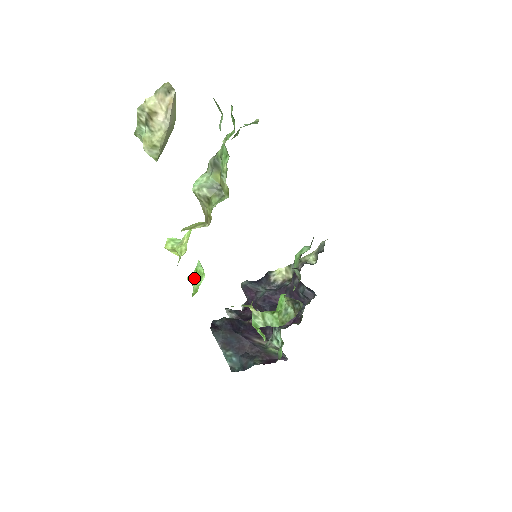
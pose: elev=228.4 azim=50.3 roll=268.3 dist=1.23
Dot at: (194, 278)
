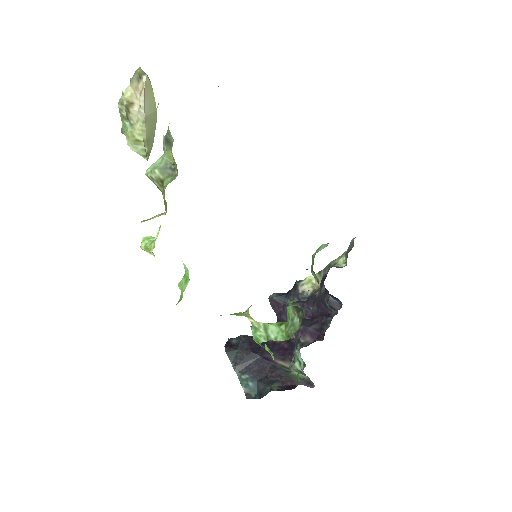
Dot at: (182, 283)
